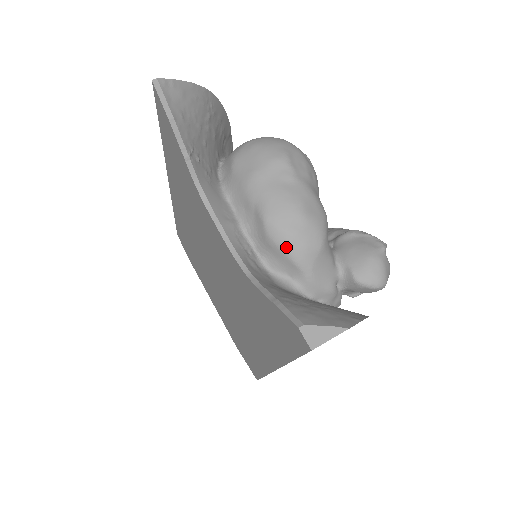
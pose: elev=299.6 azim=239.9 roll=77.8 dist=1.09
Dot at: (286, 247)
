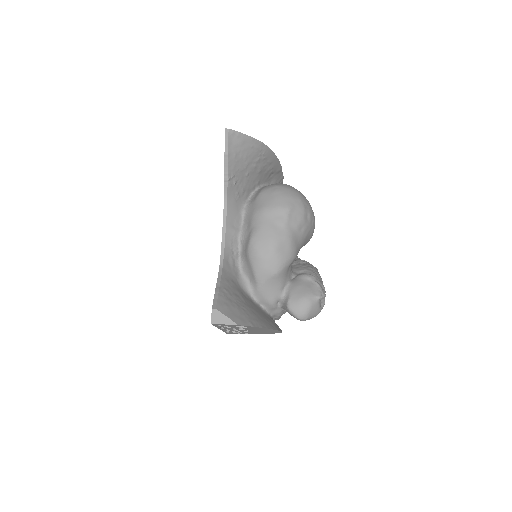
Dot at: (254, 263)
